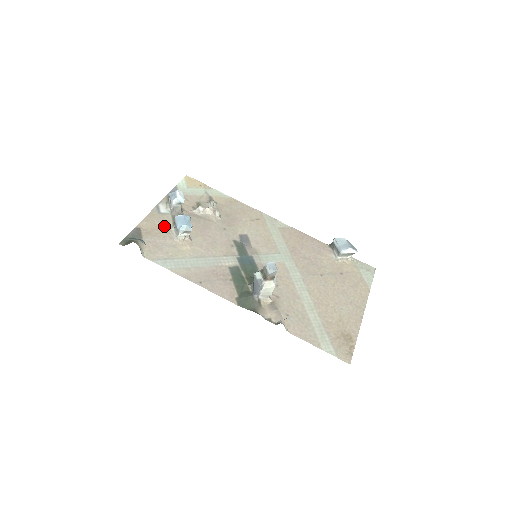
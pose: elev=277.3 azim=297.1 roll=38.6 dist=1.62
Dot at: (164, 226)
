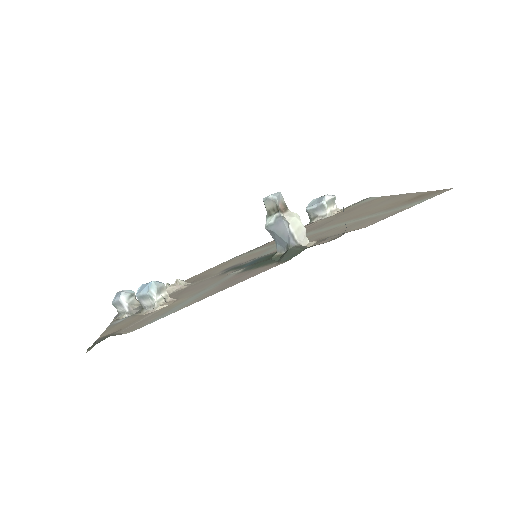
Dot at: (132, 319)
